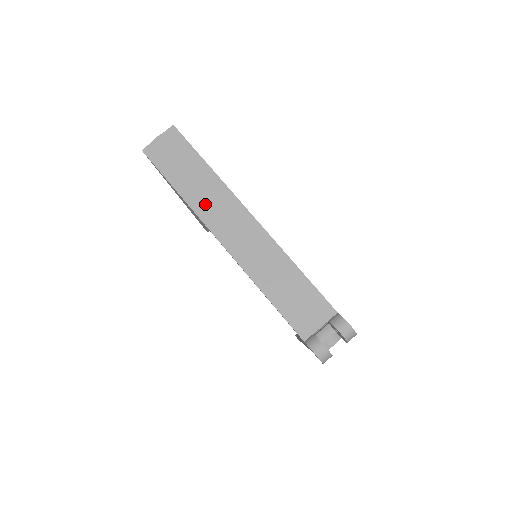
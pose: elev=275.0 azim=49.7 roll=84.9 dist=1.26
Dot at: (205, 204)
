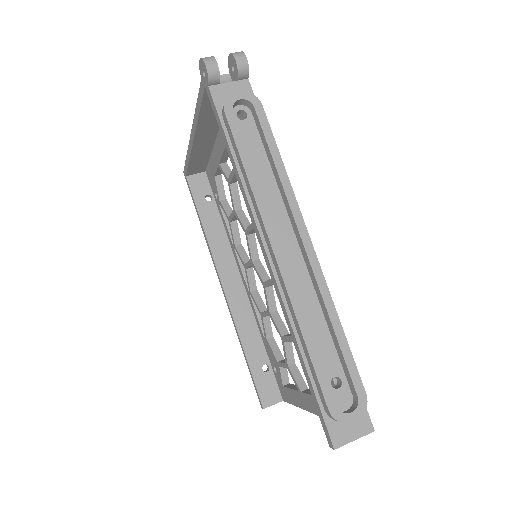
Dot at: occluded
